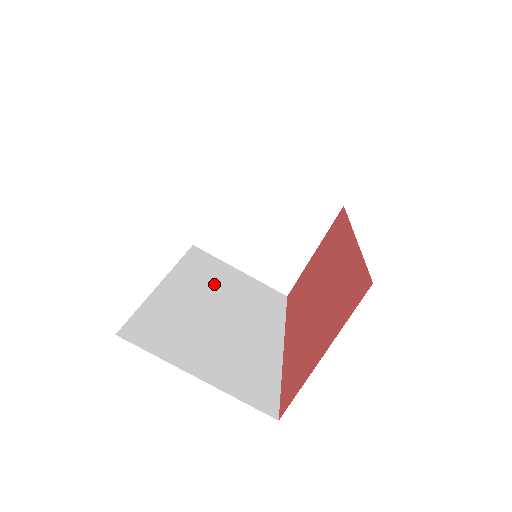
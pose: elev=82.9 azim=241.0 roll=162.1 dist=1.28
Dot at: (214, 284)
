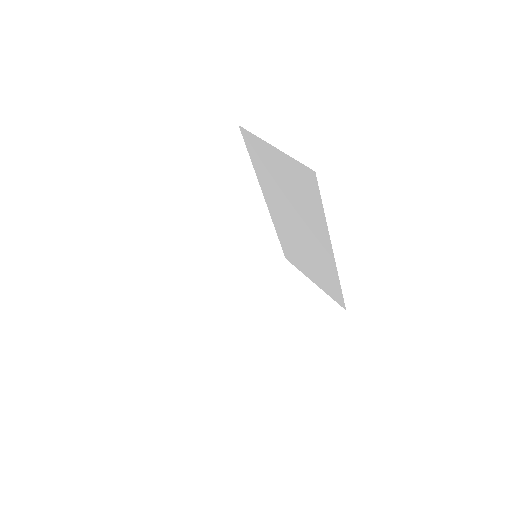
Dot at: occluded
